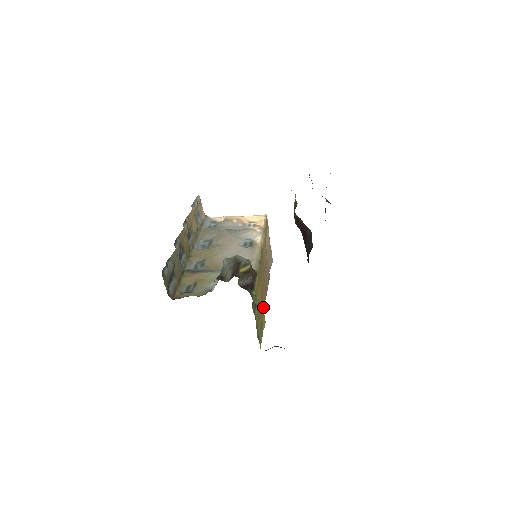
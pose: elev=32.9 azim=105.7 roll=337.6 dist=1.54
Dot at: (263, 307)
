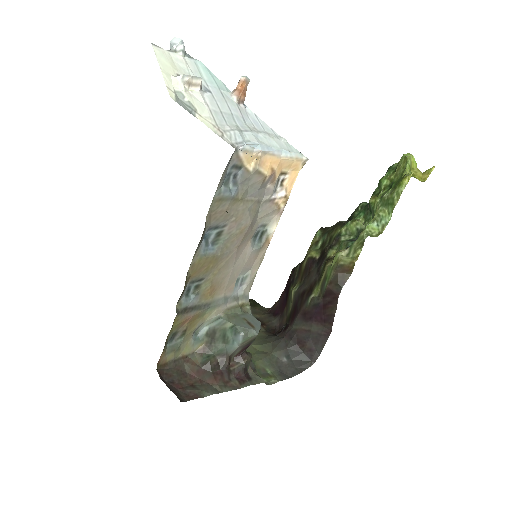
Dot at: occluded
